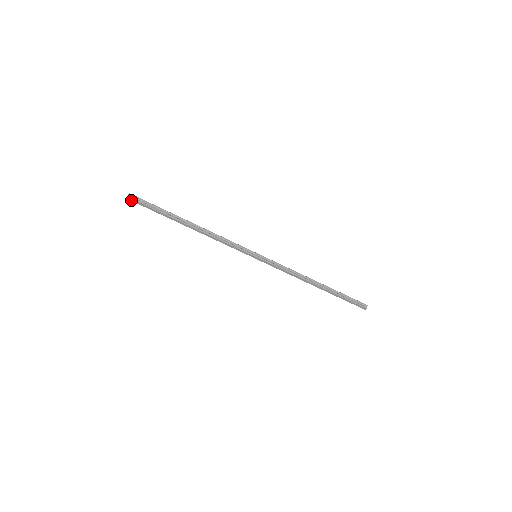
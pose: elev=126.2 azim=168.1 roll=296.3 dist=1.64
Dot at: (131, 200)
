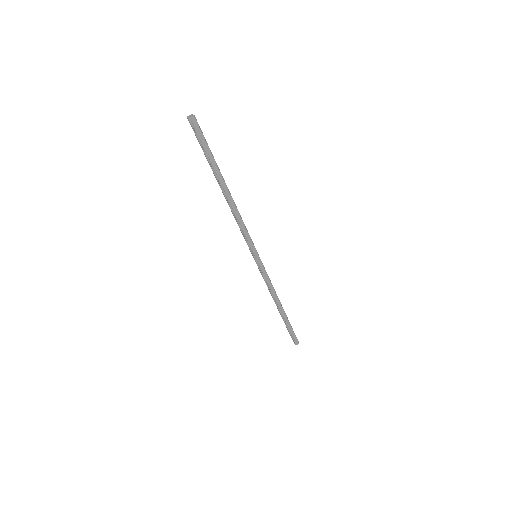
Dot at: (193, 123)
